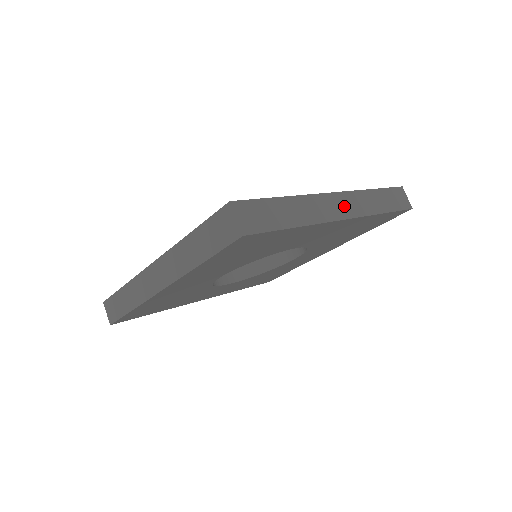
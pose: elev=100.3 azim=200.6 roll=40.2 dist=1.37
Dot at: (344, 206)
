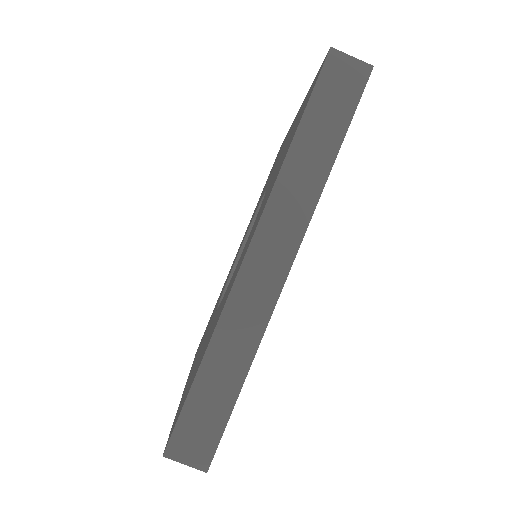
Dot at: occluded
